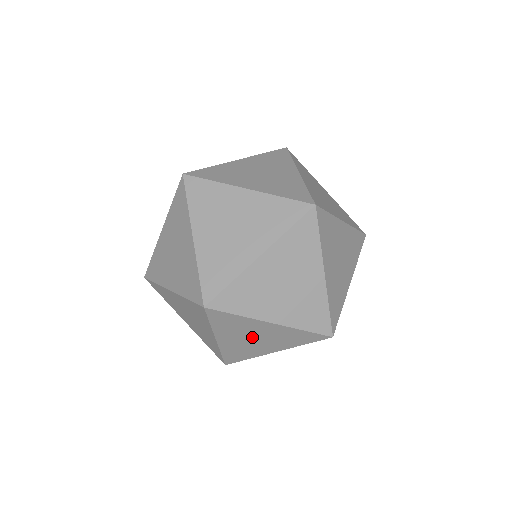
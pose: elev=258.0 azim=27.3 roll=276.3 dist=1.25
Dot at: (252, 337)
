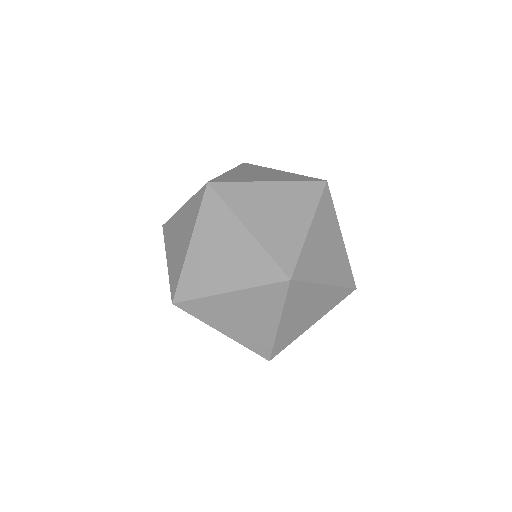
Dot at: (306, 310)
